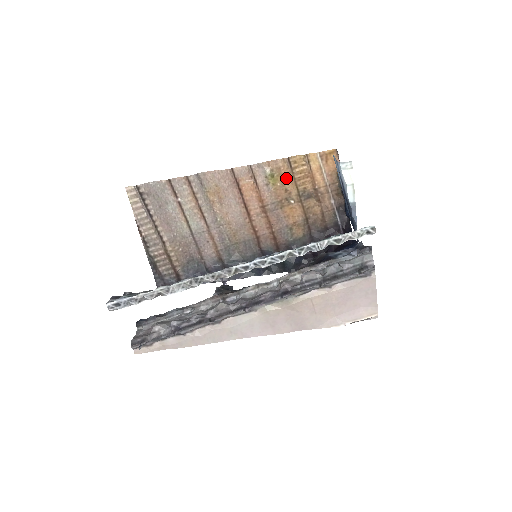
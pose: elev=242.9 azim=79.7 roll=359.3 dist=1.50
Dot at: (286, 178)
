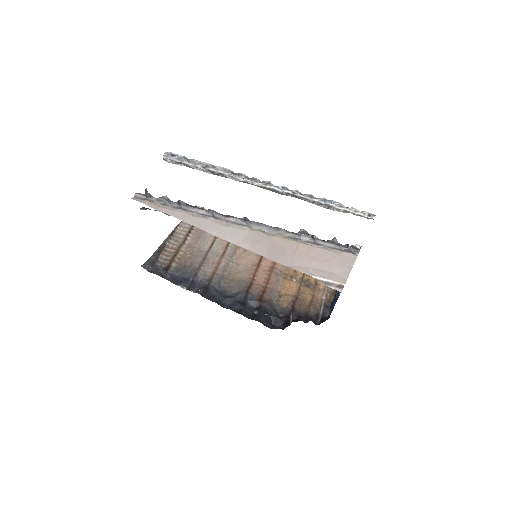
Dot at: occluded
